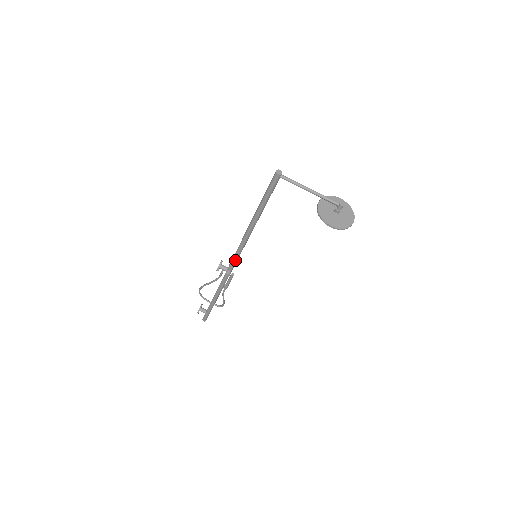
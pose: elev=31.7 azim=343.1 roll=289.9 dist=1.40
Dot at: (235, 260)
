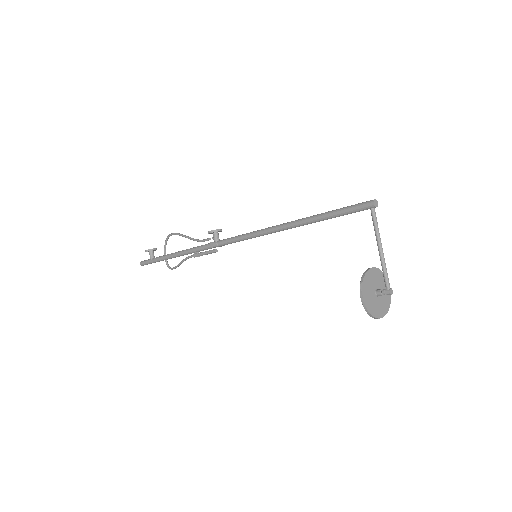
Dot at: (235, 240)
